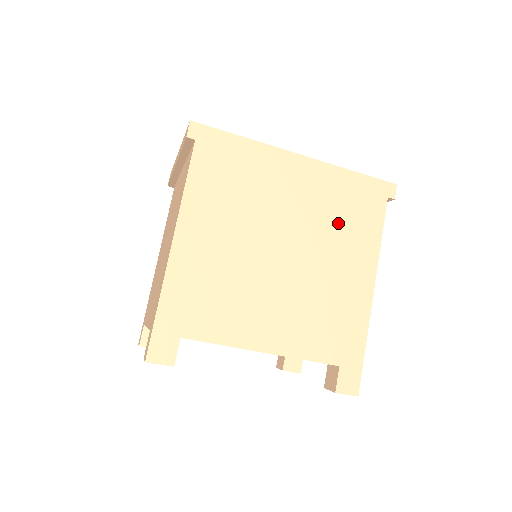
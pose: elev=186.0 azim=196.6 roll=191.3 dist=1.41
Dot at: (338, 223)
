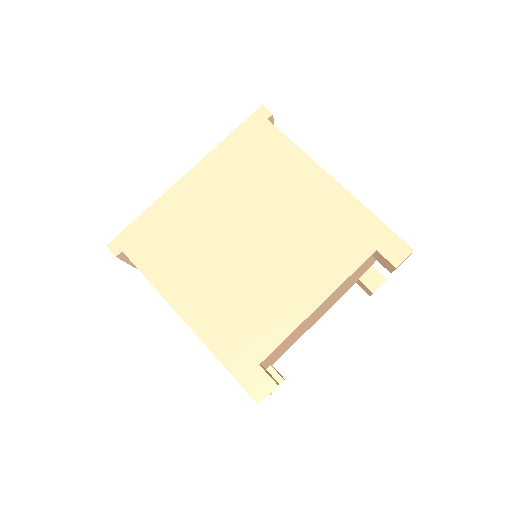
Dot at: (259, 176)
